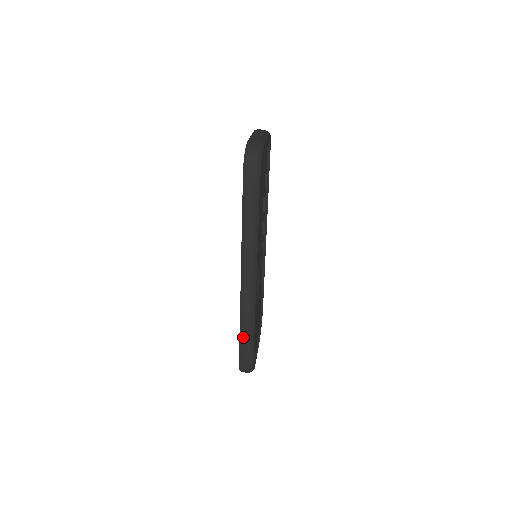
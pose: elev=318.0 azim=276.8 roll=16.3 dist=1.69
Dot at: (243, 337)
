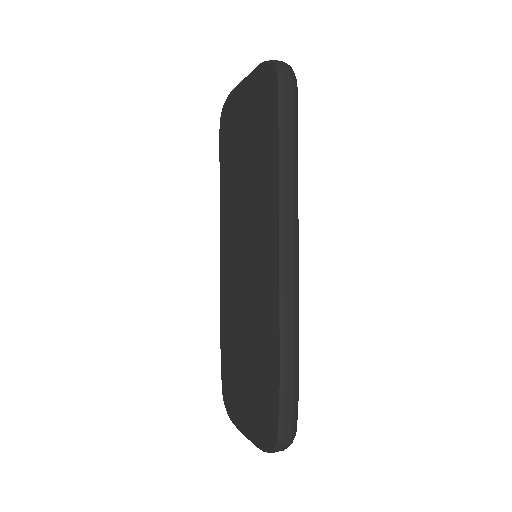
Dot at: (286, 366)
